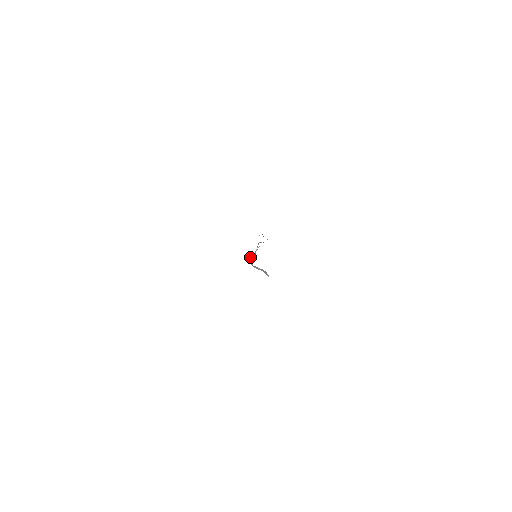
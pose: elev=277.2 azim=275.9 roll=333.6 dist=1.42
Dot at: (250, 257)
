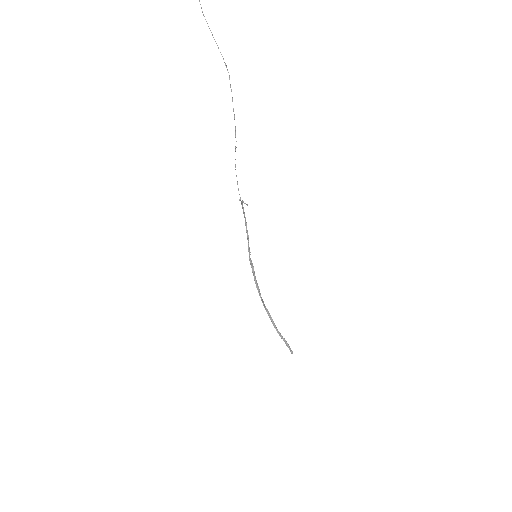
Dot at: (250, 258)
